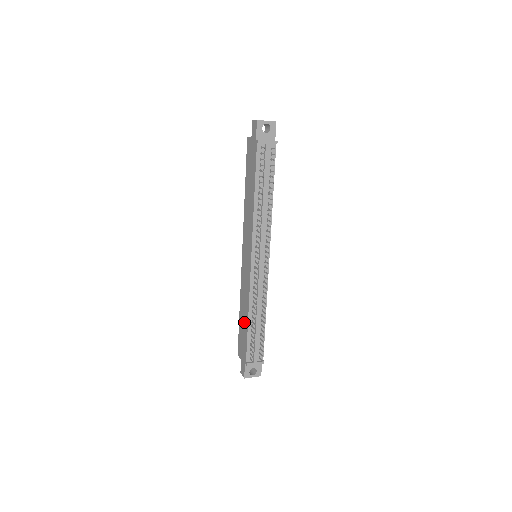
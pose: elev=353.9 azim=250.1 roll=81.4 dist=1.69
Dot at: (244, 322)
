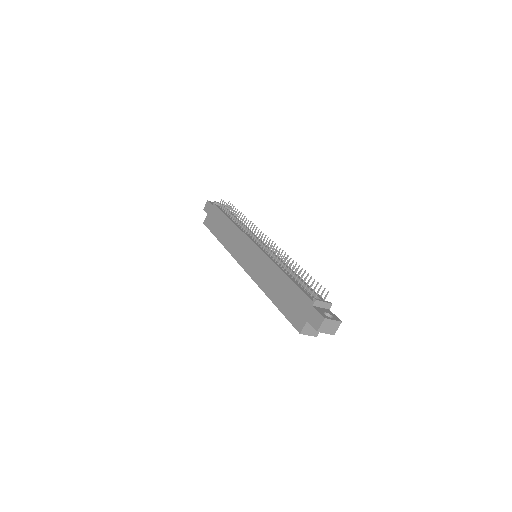
Dot at: (282, 287)
